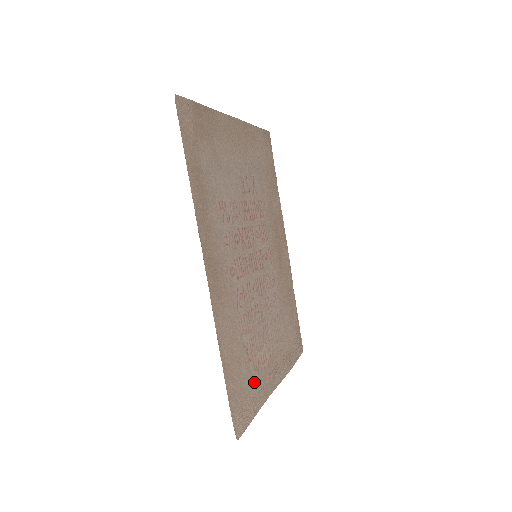
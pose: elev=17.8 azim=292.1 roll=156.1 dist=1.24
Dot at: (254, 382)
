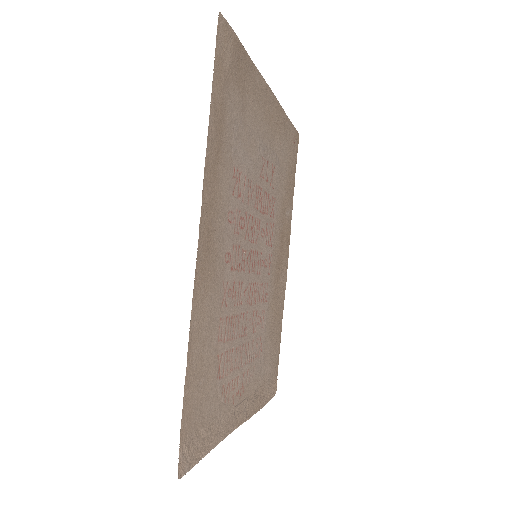
Dot at: (217, 408)
